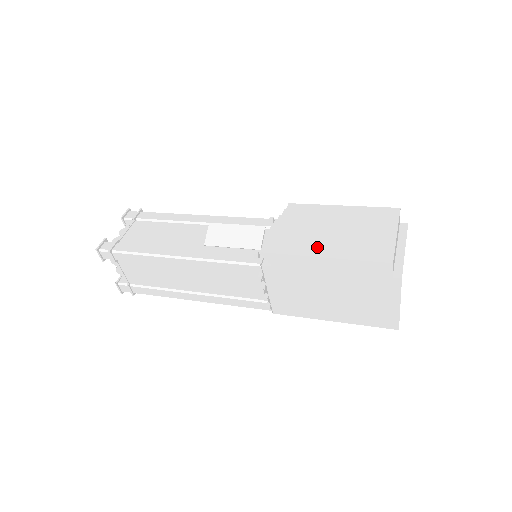
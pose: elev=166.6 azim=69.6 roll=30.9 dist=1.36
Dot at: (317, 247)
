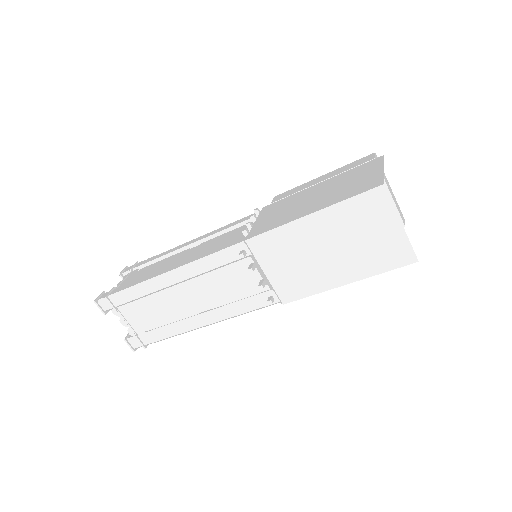
Dot at: occluded
